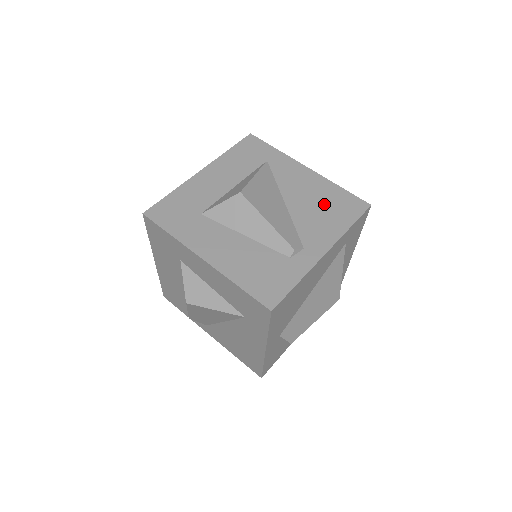
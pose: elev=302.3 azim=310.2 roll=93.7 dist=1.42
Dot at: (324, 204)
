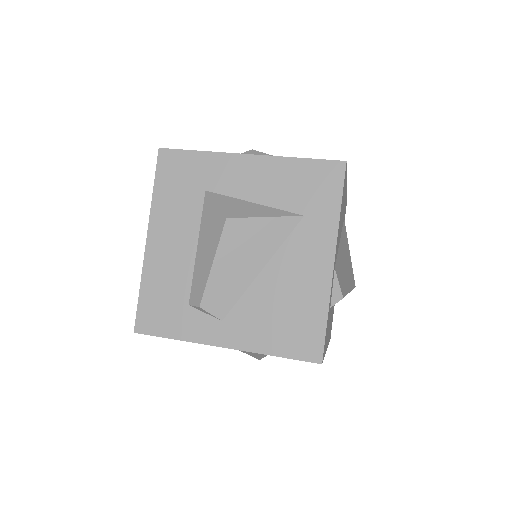
Dot at: occluded
